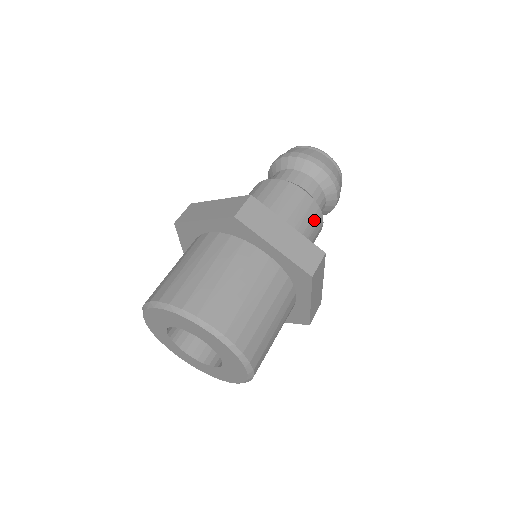
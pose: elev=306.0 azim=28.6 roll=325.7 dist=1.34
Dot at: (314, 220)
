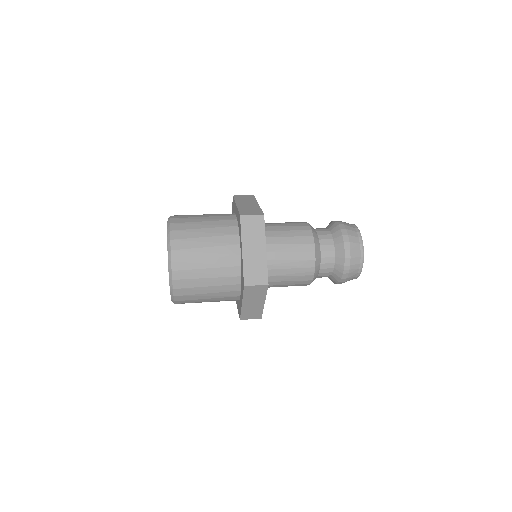
Dot at: (303, 270)
